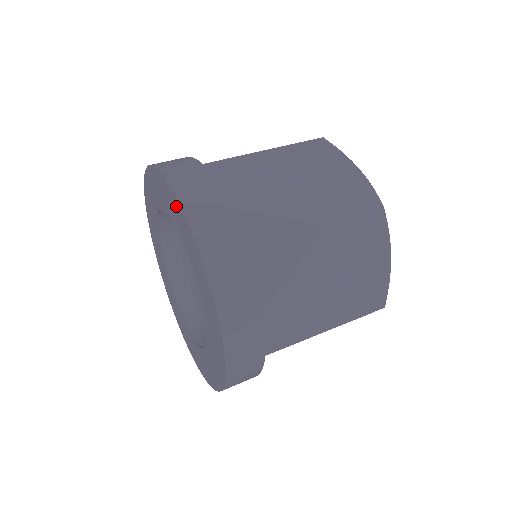
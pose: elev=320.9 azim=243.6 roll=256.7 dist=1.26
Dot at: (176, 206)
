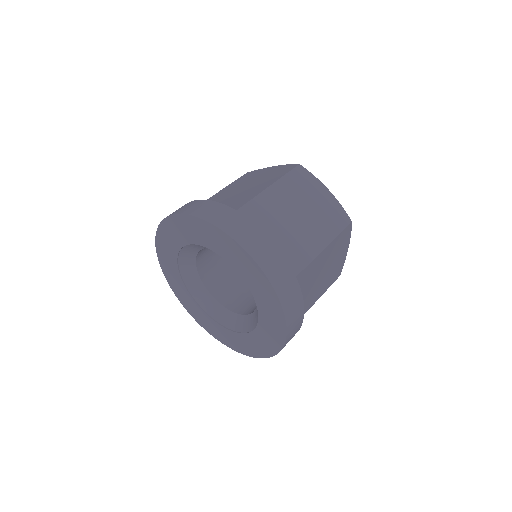
Dot at: (181, 221)
